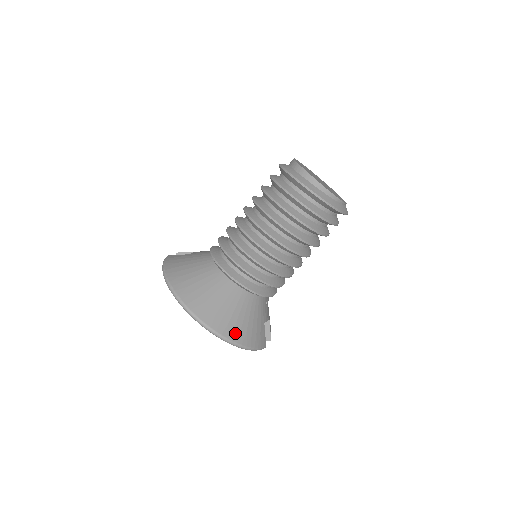
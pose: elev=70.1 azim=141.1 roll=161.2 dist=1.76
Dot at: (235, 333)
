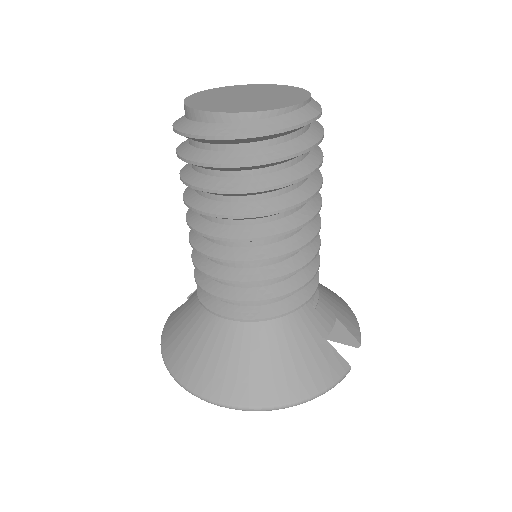
Dot at: (279, 391)
